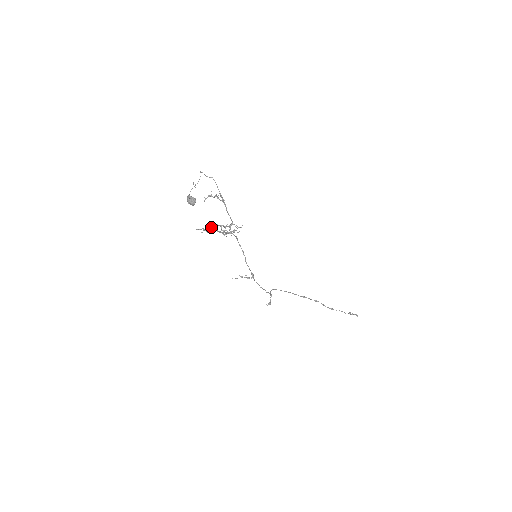
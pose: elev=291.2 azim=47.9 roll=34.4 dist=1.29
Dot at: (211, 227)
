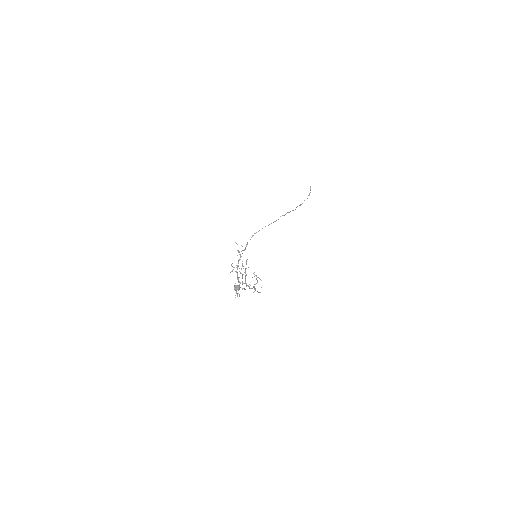
Dot at: (243, 266)
